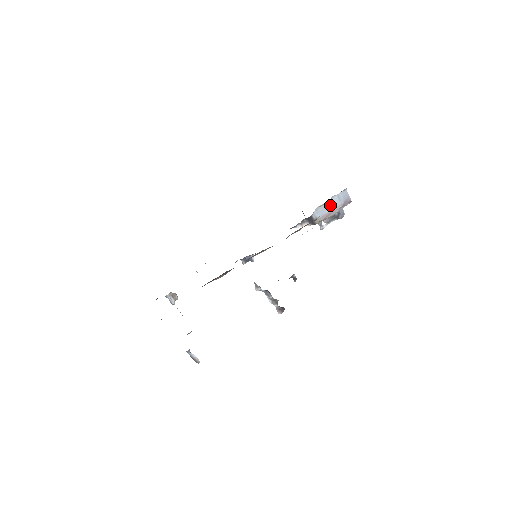
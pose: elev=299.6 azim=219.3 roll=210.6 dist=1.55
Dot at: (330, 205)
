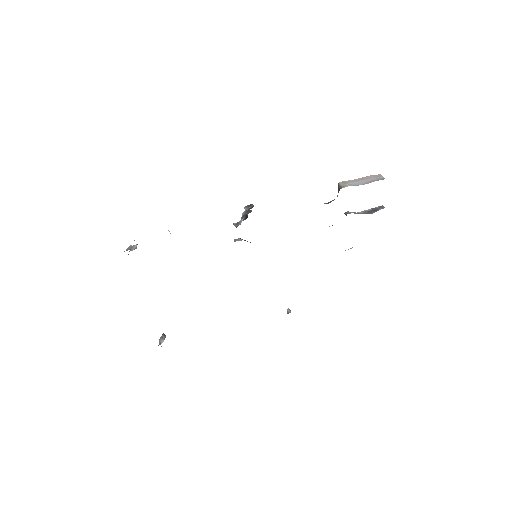
Dot at: occluded
